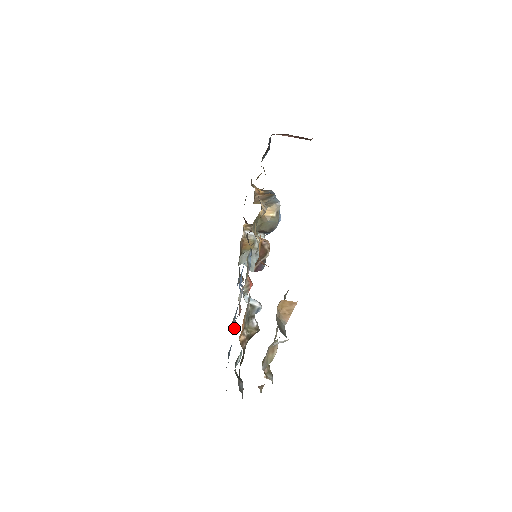
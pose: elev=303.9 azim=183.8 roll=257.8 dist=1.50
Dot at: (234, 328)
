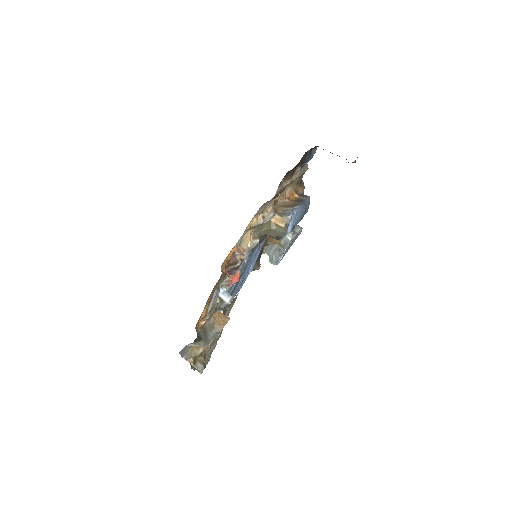
Dot at: occluded
